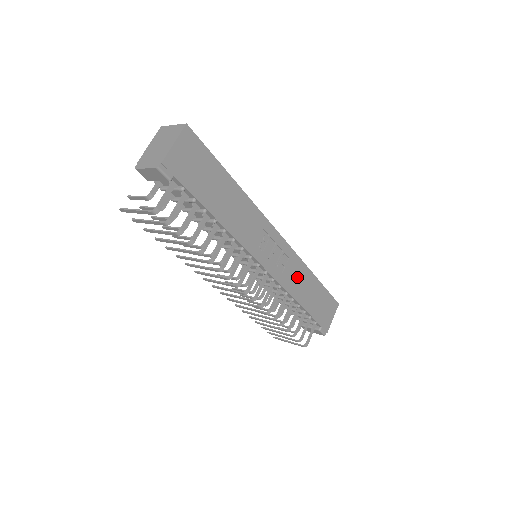
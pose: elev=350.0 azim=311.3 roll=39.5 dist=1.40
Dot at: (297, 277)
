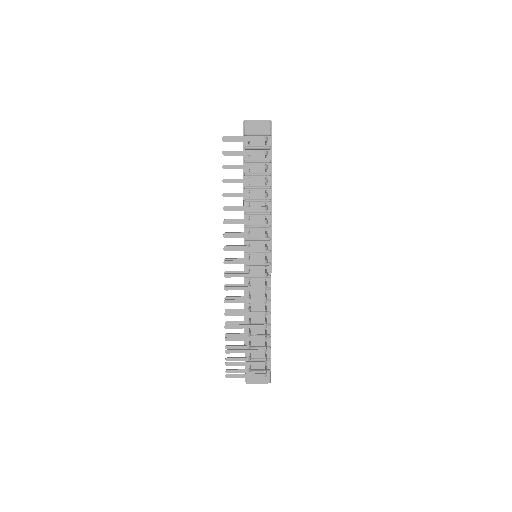
Dot at: occluded
